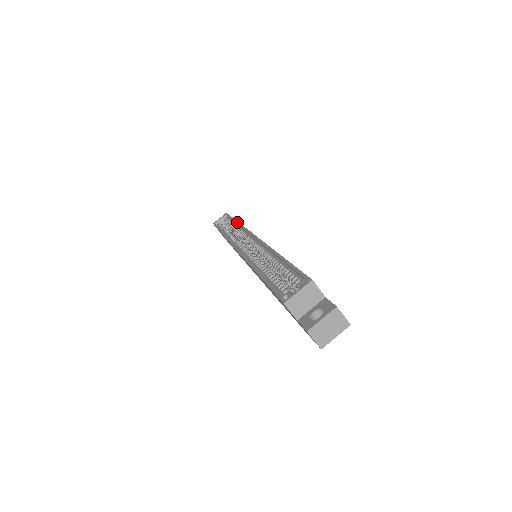
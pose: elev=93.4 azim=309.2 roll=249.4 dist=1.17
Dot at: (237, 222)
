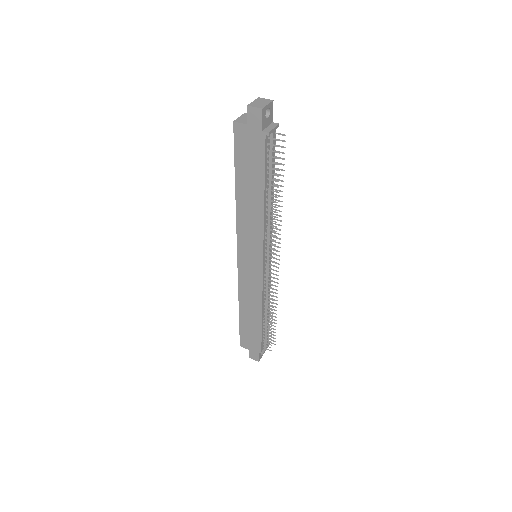
Dot at: occluded
